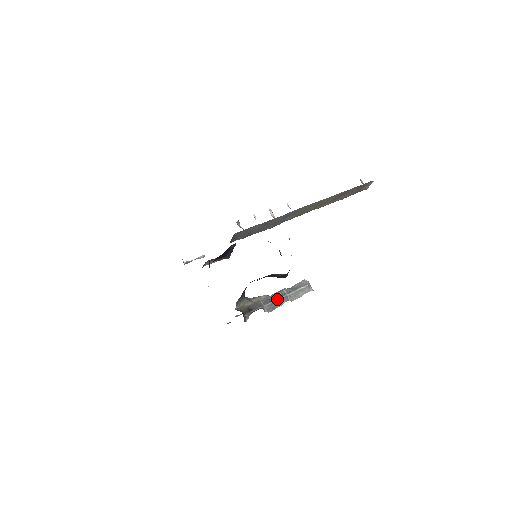
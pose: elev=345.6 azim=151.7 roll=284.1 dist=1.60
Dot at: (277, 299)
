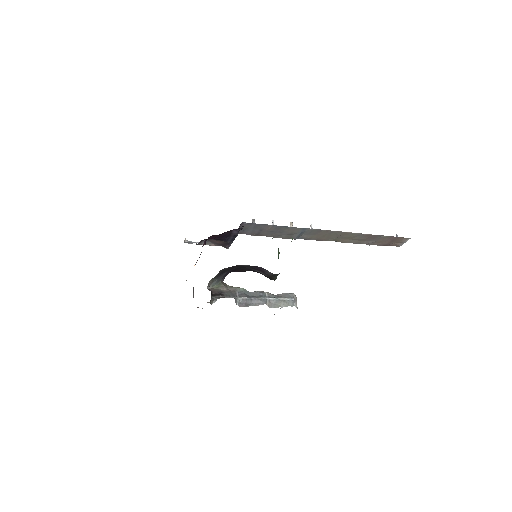
Dot at: (255, 297)
